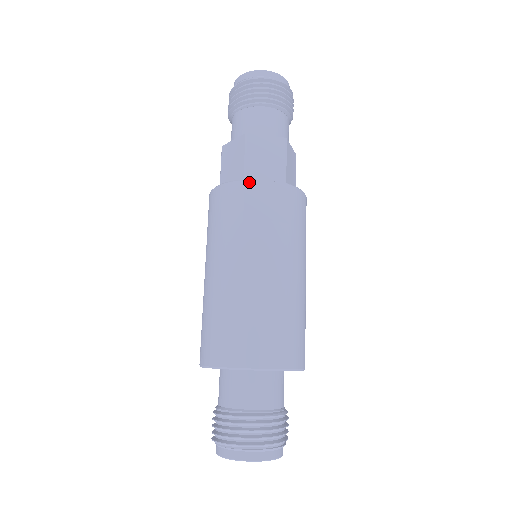
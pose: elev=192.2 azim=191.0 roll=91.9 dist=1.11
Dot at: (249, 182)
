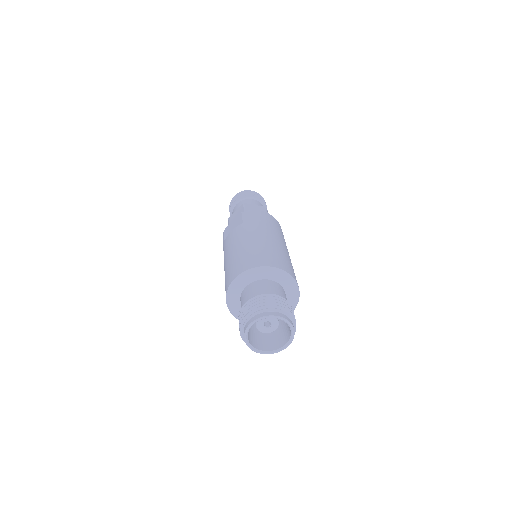
Dot at: (226, 229)
